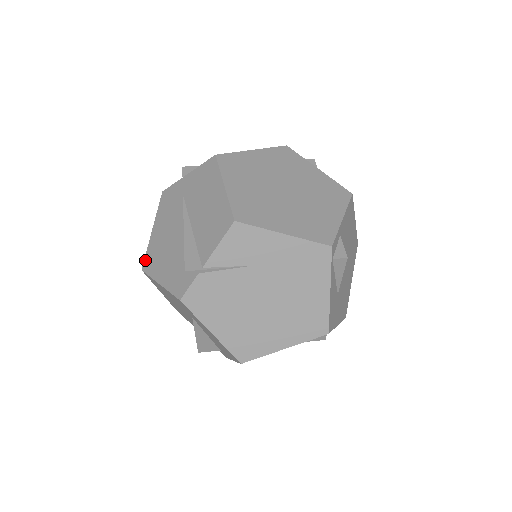
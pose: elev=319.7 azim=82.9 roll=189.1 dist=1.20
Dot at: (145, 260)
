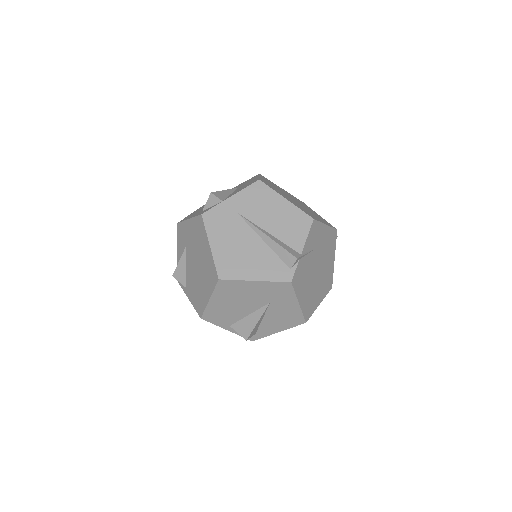
Dot at: (219, 270)
